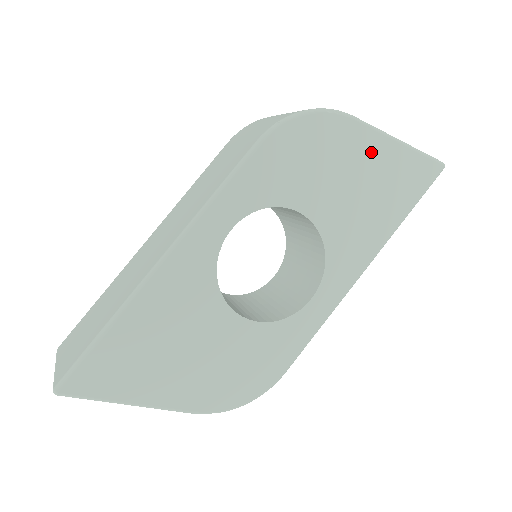
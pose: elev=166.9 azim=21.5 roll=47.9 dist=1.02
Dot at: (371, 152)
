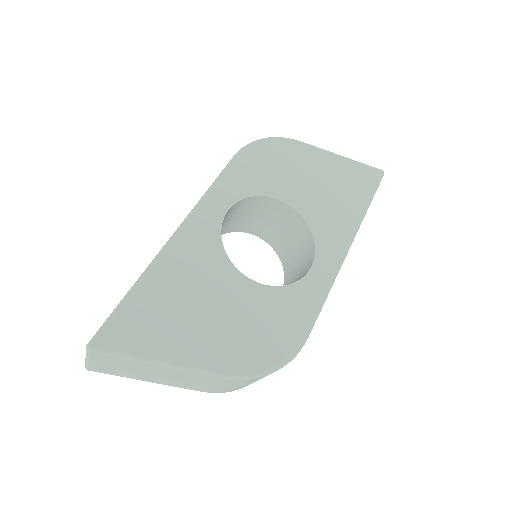
Dot at: (322, 162)
